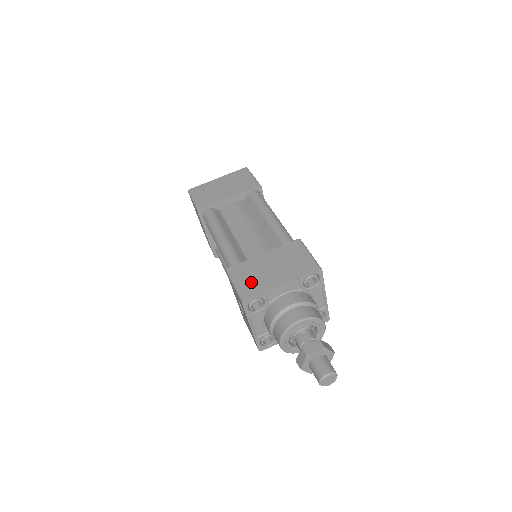
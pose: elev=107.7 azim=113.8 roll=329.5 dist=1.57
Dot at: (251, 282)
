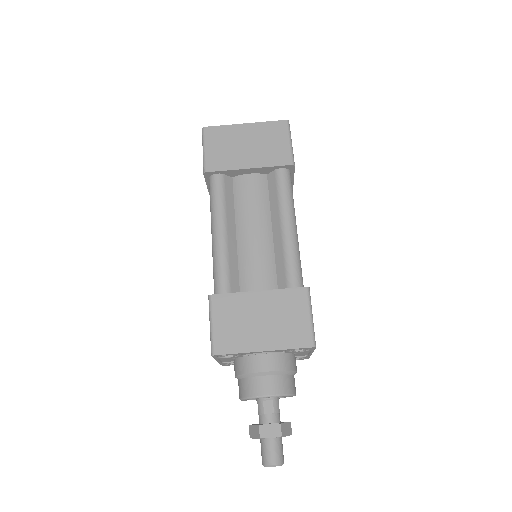
Dot at: (230, 330)
